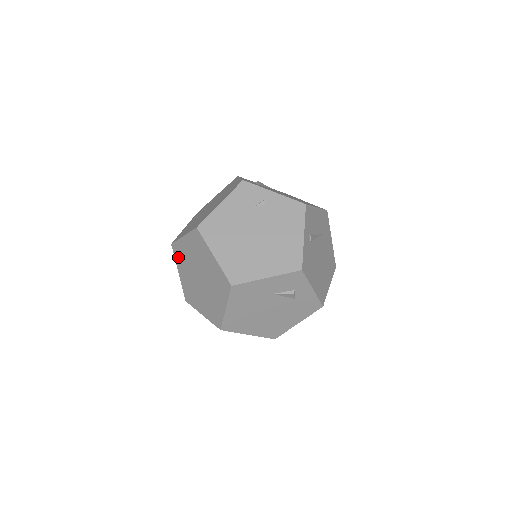
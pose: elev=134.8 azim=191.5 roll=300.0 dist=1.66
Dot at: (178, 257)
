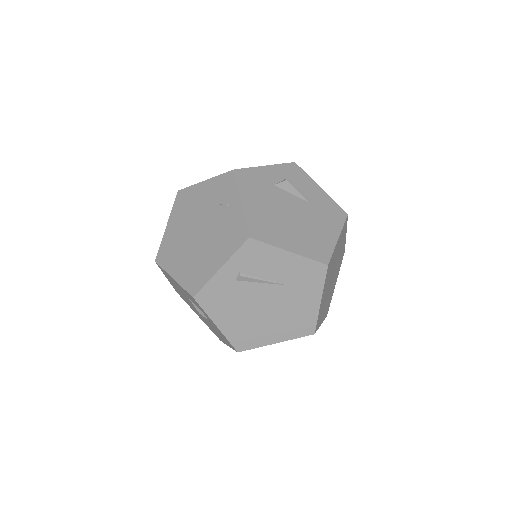
Dot at: occluded
